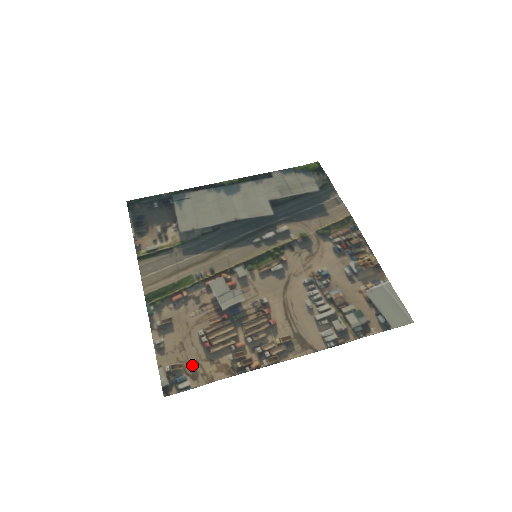
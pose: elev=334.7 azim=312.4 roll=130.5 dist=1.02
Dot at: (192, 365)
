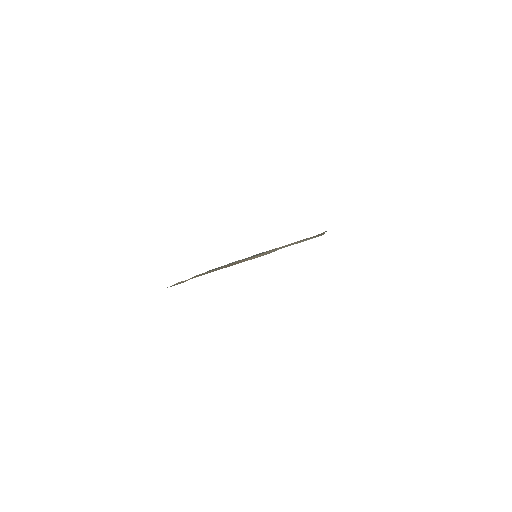
Dot at: (187, 280)
